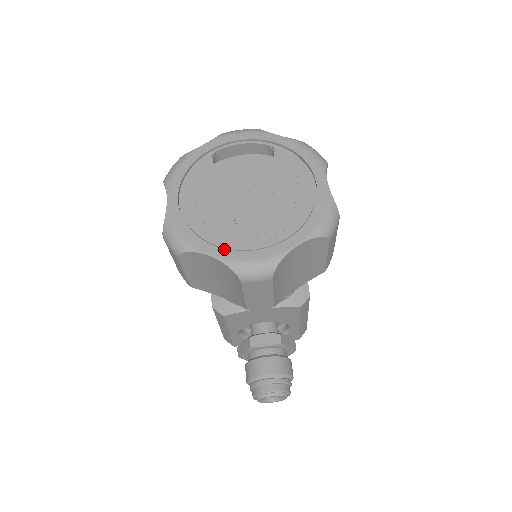
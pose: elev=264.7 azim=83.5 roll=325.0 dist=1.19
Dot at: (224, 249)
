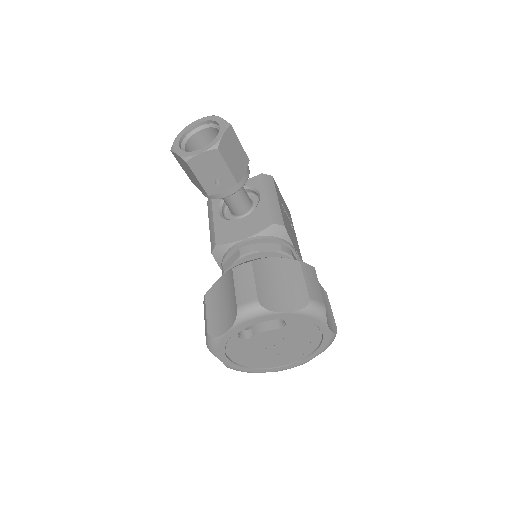
Dot at: (272, 369)
